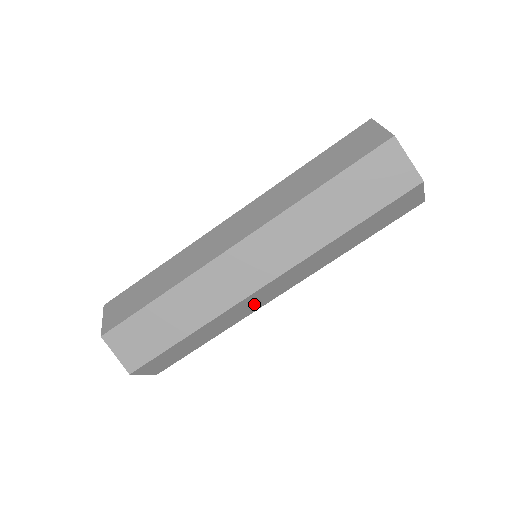
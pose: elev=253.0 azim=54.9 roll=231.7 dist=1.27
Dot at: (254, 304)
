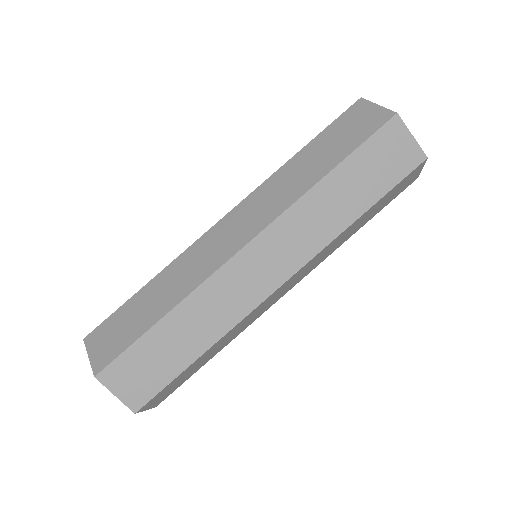
Dot at: (244, 289)
